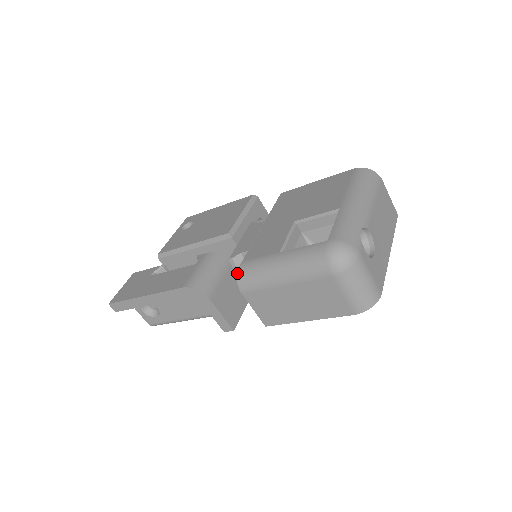
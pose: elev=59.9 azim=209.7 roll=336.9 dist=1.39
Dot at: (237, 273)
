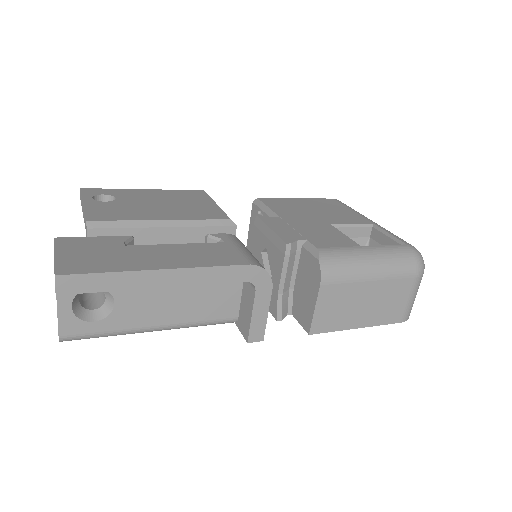
Dot at: (320, 259)
